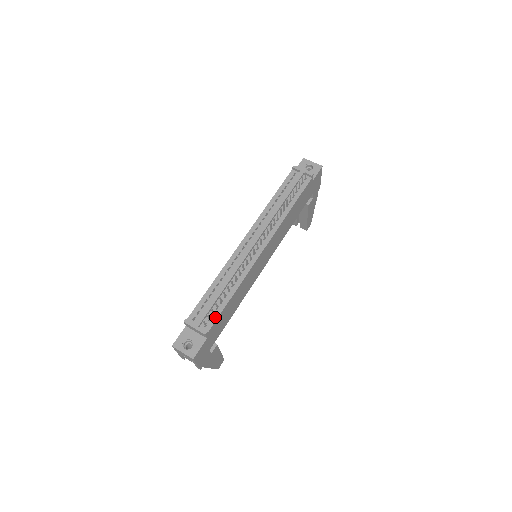
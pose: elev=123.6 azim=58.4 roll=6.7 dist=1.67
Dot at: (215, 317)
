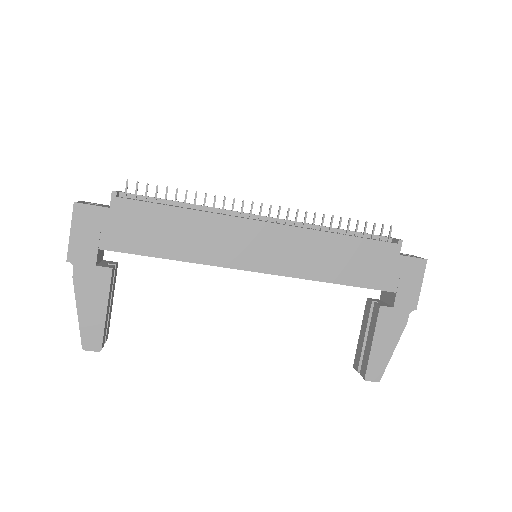
Dot at: occluded
